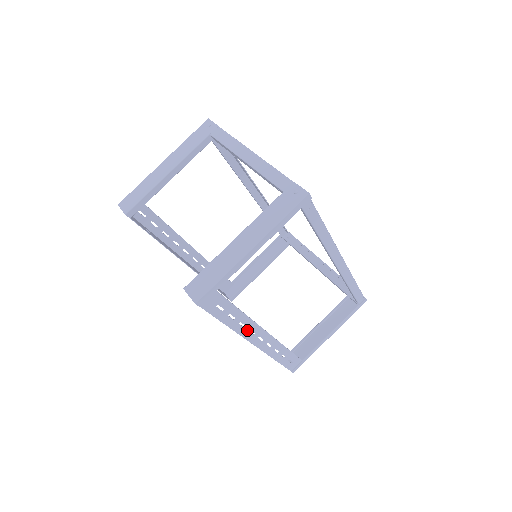
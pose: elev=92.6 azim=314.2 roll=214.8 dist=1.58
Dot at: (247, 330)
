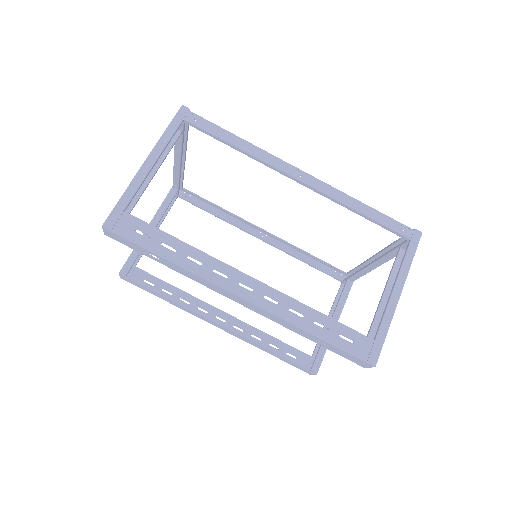
Dot at: (209, 270)
